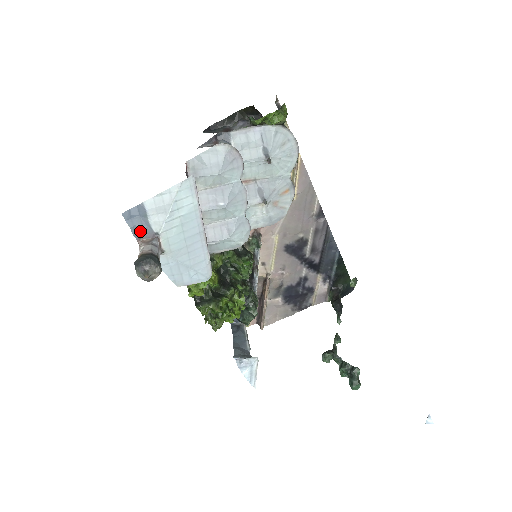
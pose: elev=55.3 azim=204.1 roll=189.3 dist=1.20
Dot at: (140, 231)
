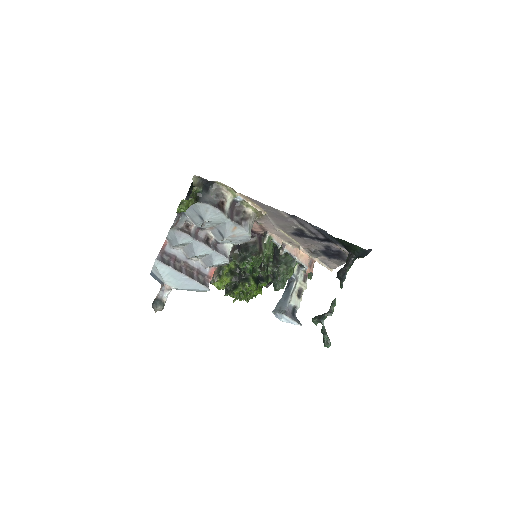
Dot at: (159, 281)
